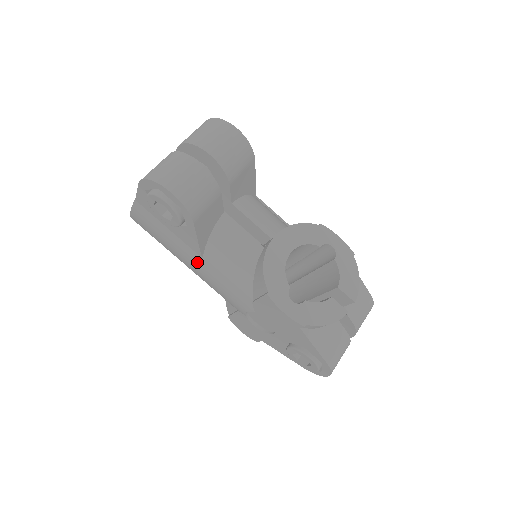
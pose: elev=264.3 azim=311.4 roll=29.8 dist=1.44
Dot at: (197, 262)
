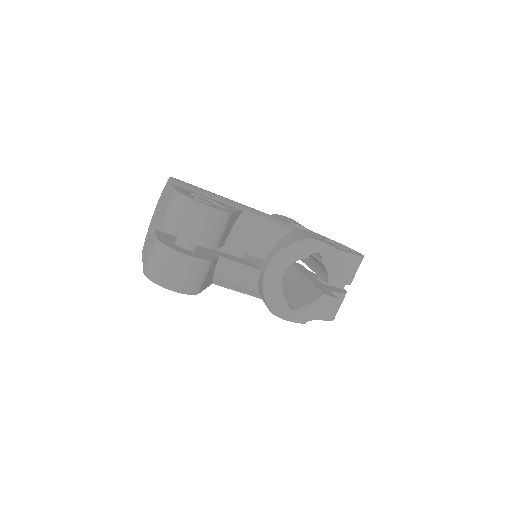
Dot at: occluded
